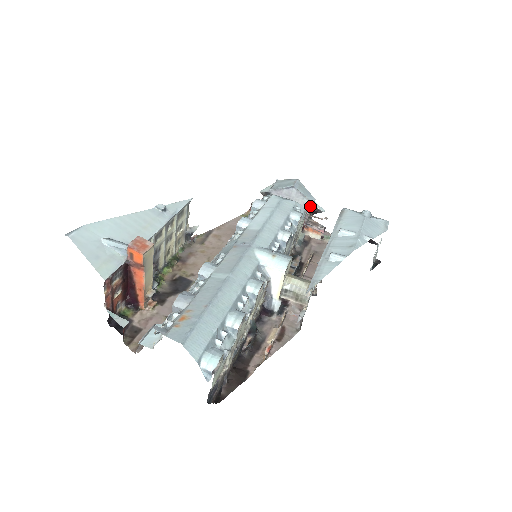
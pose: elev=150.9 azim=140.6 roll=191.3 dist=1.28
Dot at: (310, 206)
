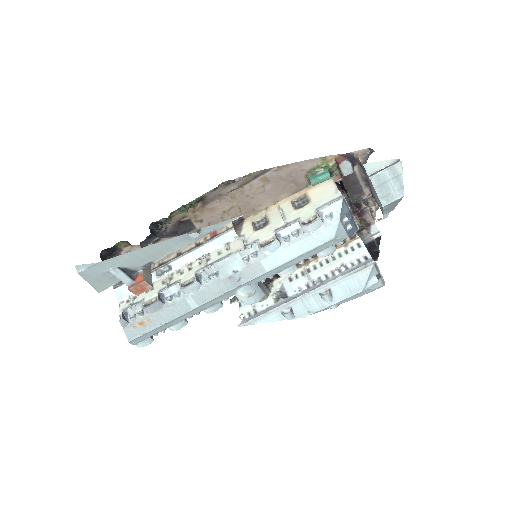
Dot at: (381, 209)
